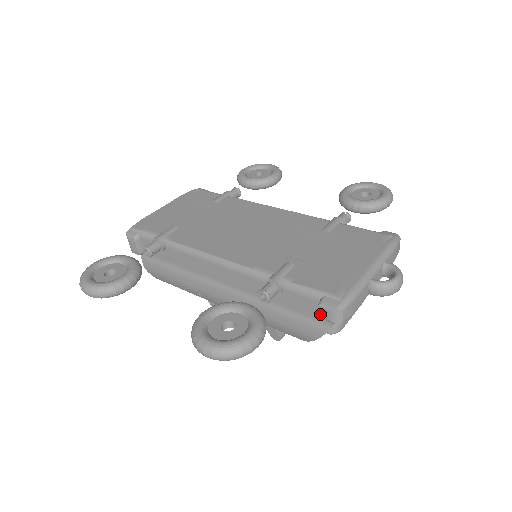
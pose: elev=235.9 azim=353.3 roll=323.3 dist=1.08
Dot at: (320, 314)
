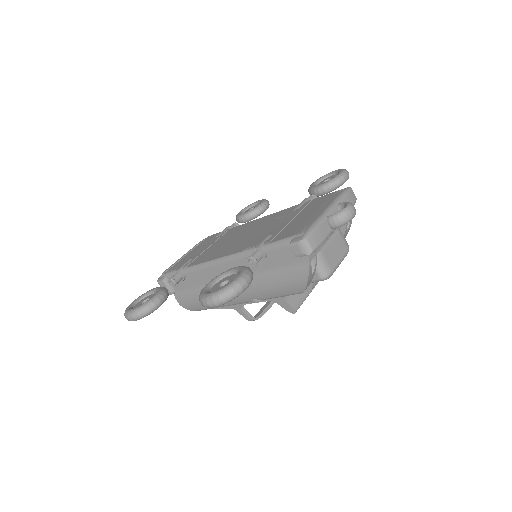
Dot at: (294, 253)
